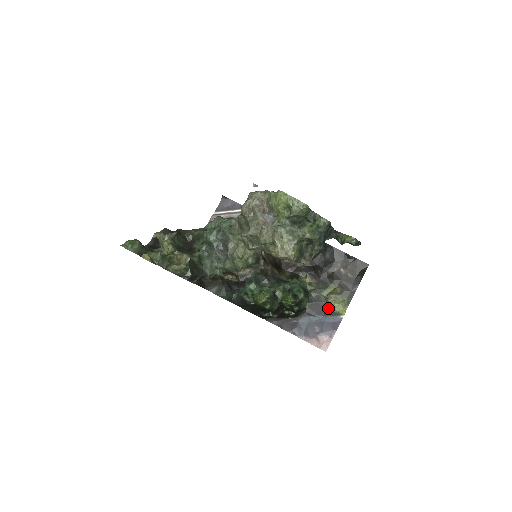
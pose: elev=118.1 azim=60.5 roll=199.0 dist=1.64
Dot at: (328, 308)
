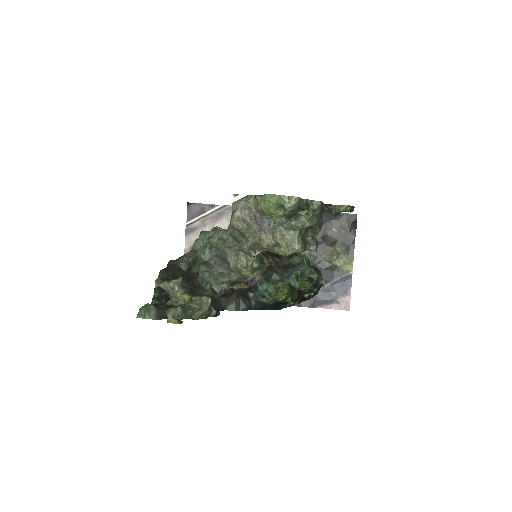
Dot at: (336, 270)
